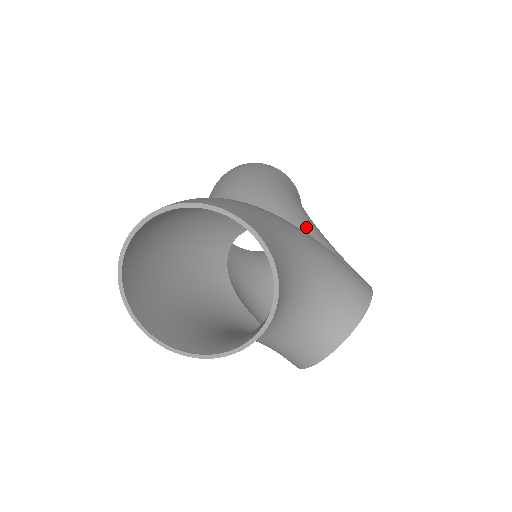
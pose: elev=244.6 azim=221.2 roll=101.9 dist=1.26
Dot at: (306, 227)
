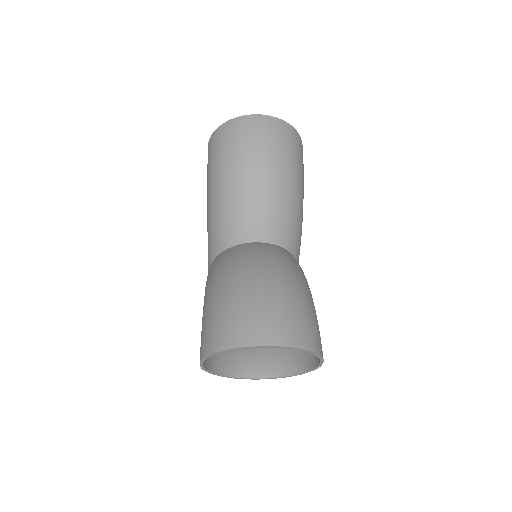
Dot at: occluded
